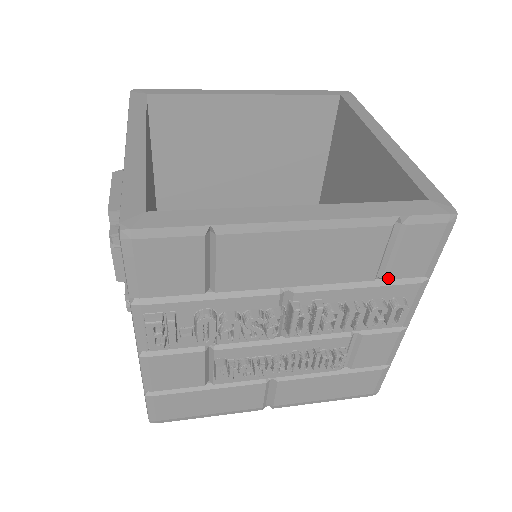
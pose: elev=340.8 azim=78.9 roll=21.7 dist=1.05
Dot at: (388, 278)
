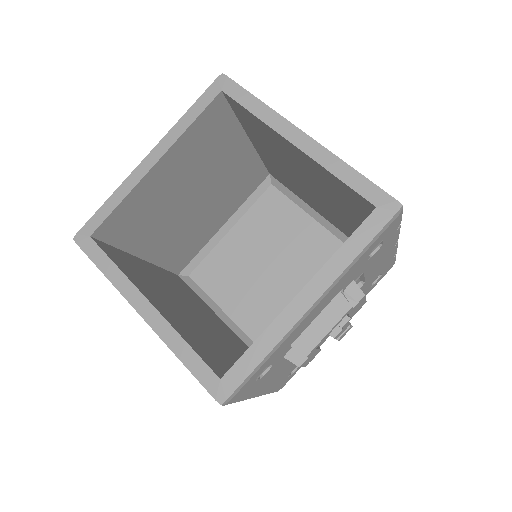
Dot at: occluded
